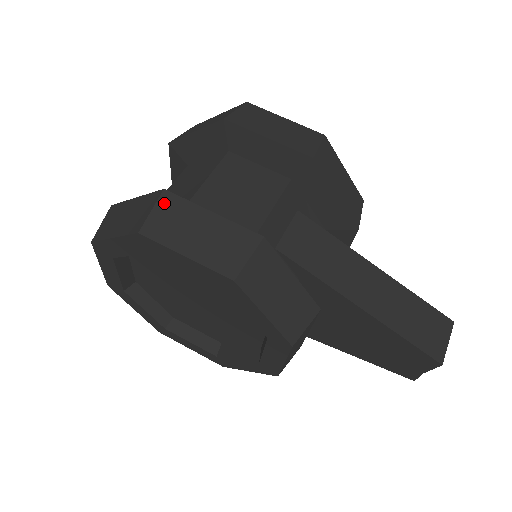
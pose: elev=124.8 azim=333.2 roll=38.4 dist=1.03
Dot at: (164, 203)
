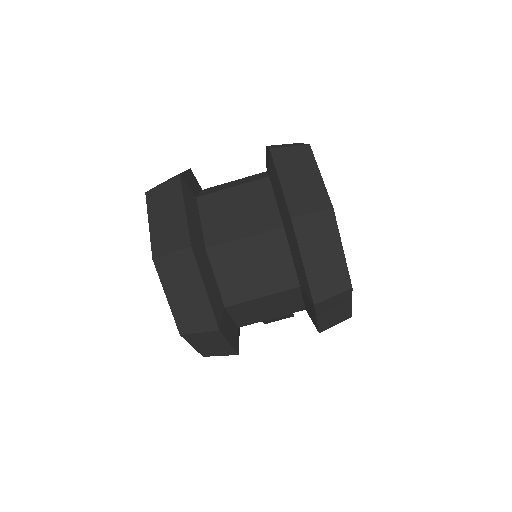
Dot at: (210, 334)
